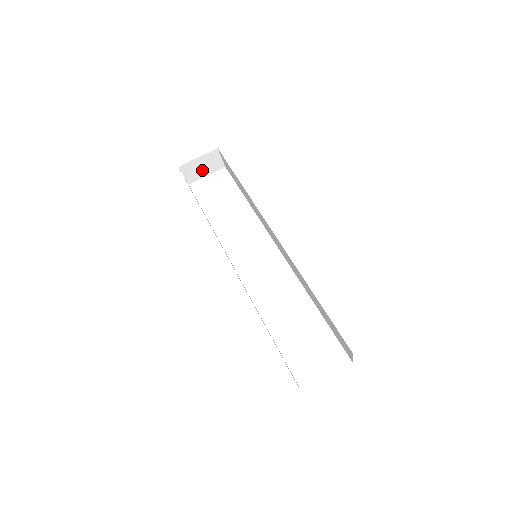
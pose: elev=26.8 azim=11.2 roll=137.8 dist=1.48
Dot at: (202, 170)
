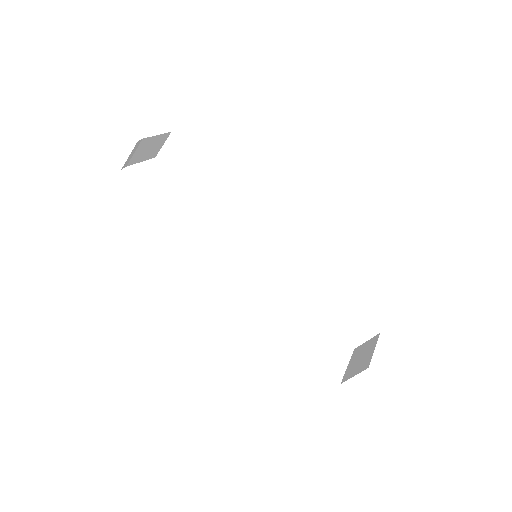
Dot at: (142, 154)
